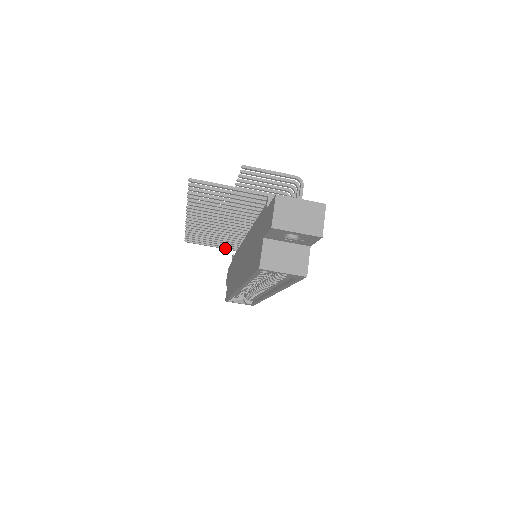
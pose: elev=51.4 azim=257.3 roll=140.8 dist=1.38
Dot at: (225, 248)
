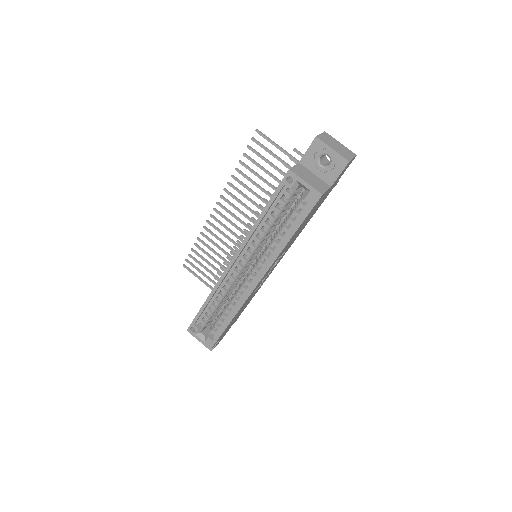
Dot at: occluded
